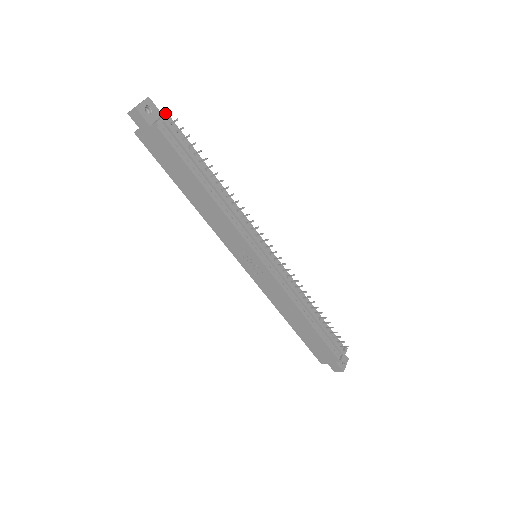
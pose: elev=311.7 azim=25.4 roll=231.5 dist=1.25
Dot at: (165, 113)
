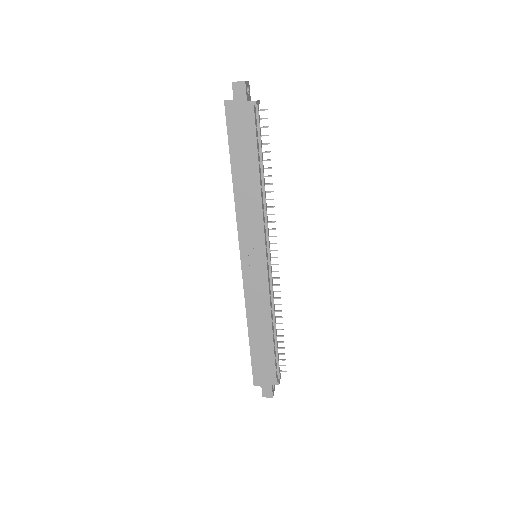
Dot at: (257, 100)
